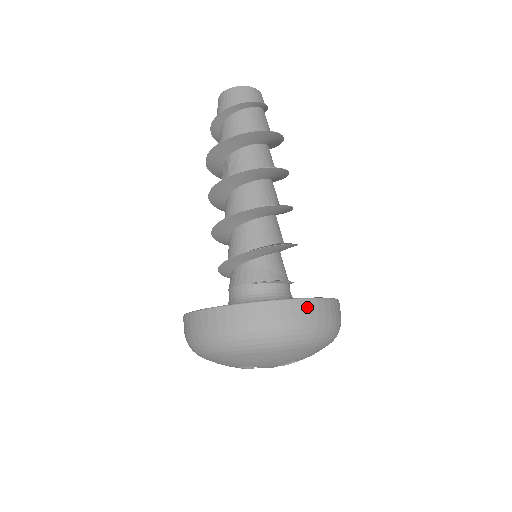
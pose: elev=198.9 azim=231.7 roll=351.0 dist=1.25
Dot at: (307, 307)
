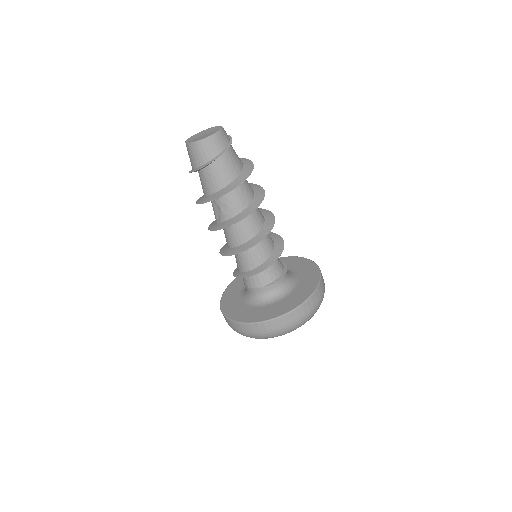
Dot at: (311, 302)
